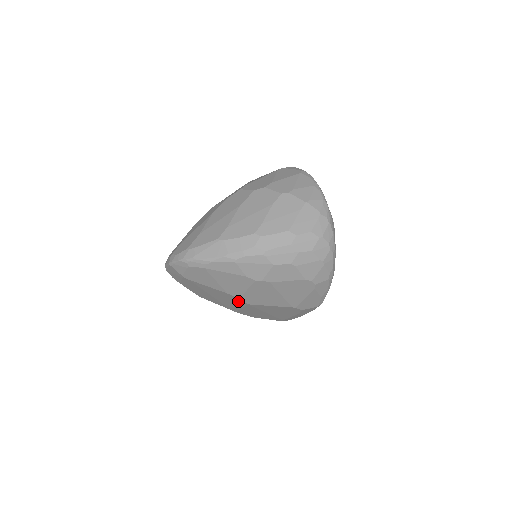
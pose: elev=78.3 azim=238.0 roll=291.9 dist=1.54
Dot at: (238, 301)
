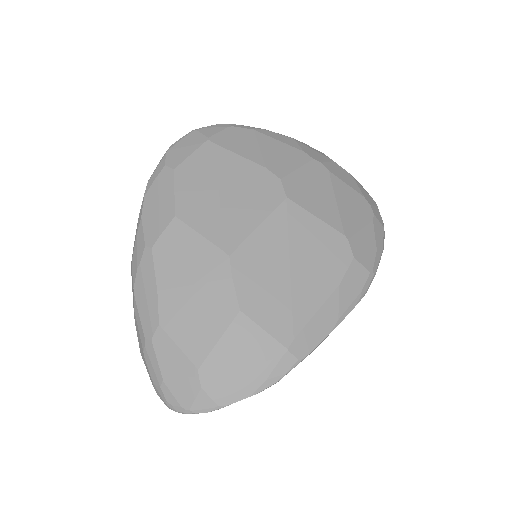
Dot at: (270, 193)
